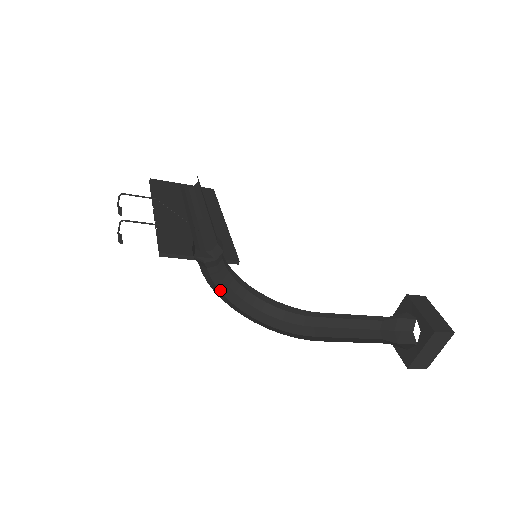
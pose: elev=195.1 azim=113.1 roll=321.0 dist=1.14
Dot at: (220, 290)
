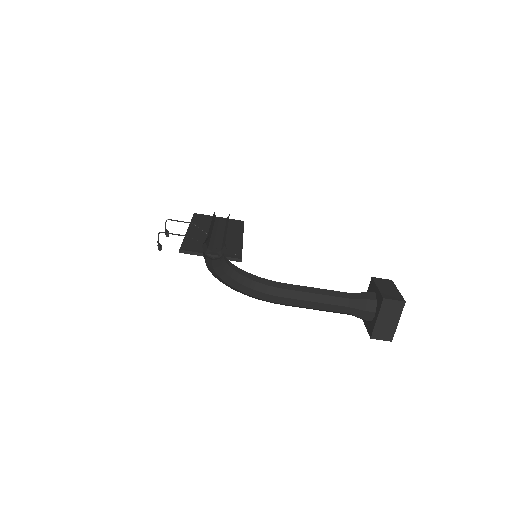
Dot at: (216, 272)
